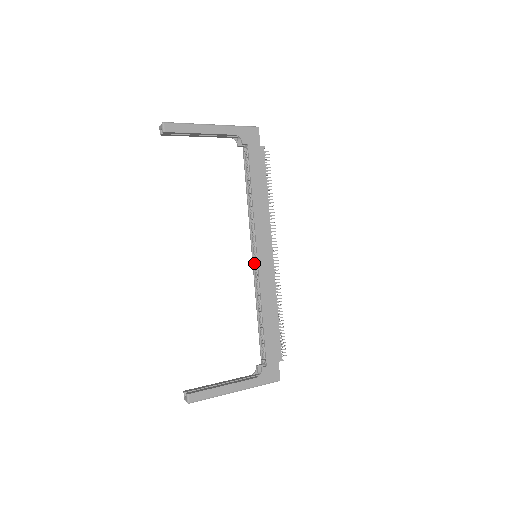
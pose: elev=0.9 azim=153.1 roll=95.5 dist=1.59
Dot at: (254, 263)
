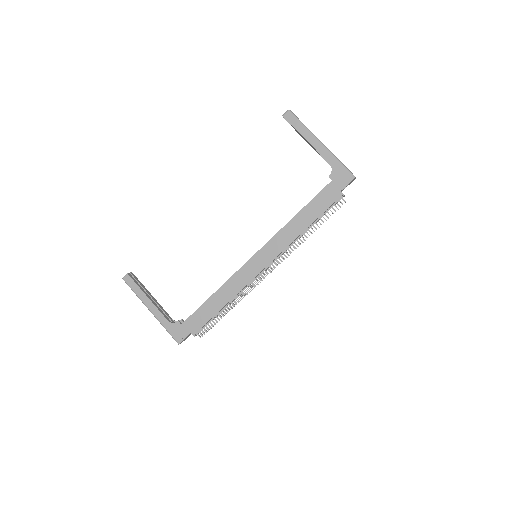
Dot at: occluded
